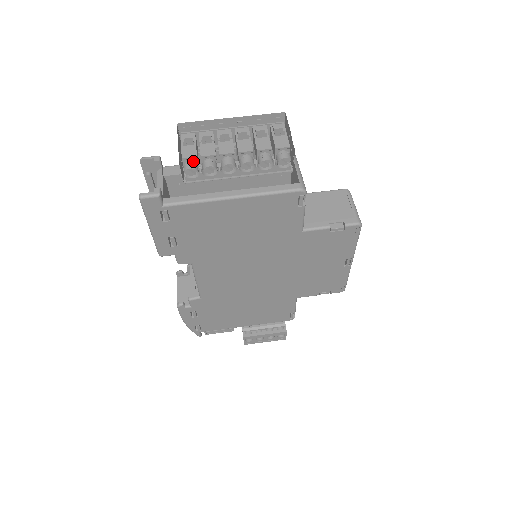
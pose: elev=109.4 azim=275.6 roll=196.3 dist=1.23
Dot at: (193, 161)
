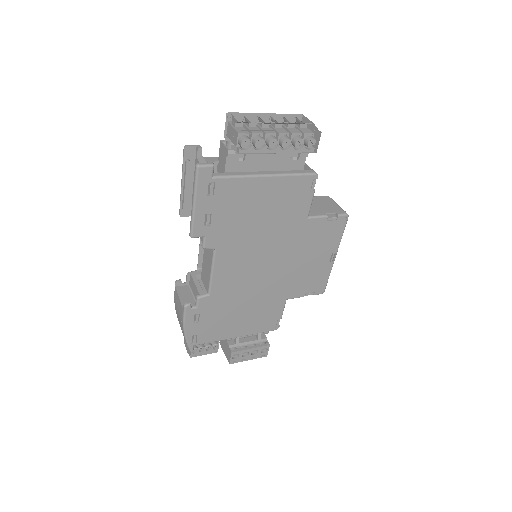
Dot at: (247, 136)
